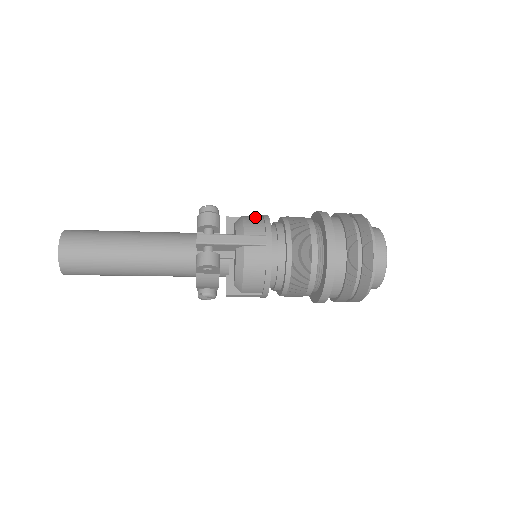
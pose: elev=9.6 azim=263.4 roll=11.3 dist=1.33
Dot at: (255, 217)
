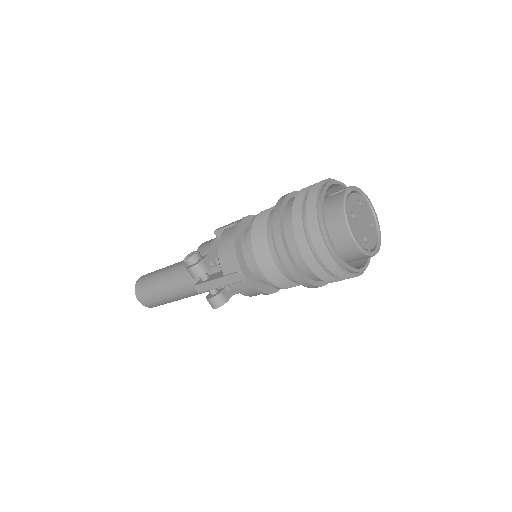
Dot at: (227, 243)
